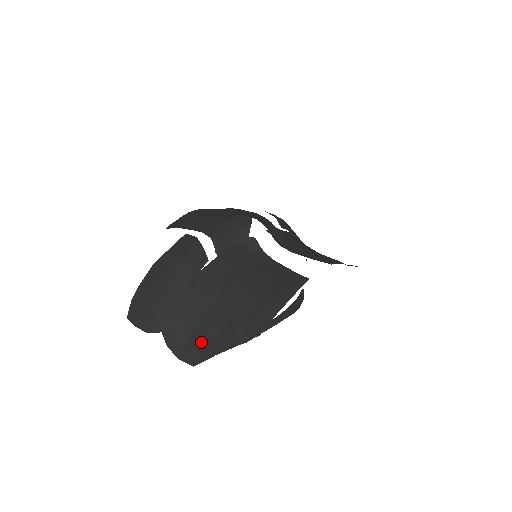
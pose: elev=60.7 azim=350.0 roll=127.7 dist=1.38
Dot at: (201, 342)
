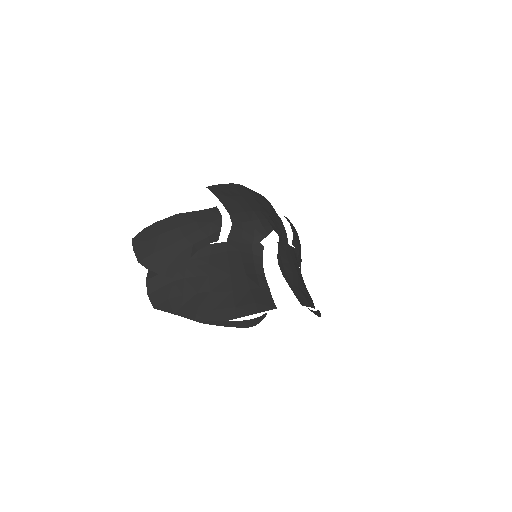
Dot at: (171, 297)
